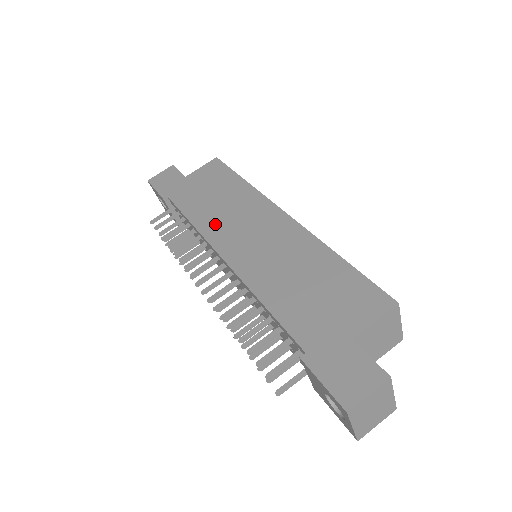
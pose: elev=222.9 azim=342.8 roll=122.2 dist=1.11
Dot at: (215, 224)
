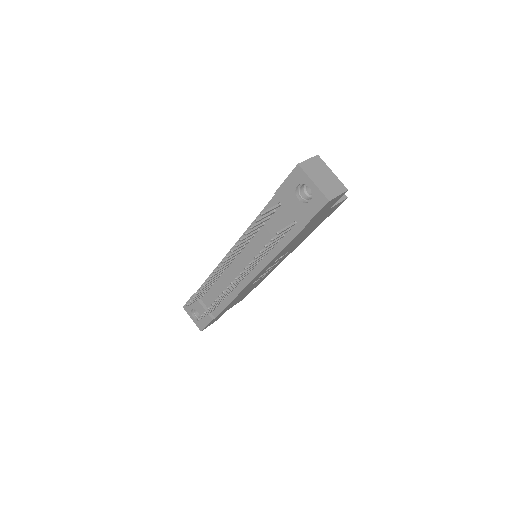
Dot at: occluded
